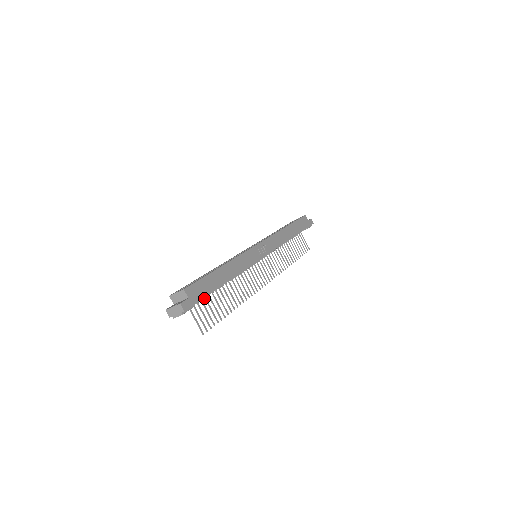
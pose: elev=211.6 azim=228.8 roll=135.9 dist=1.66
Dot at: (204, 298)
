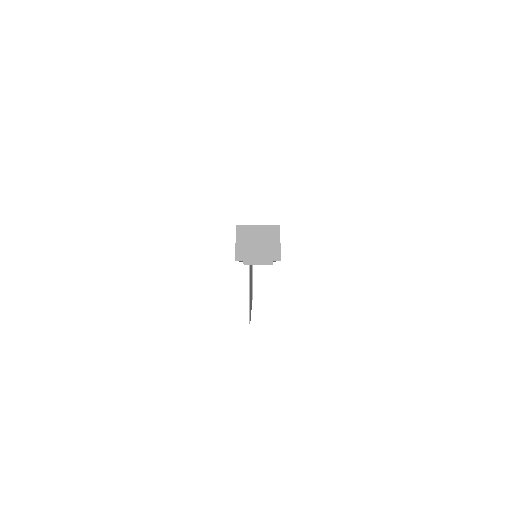
Dot at: occluded
